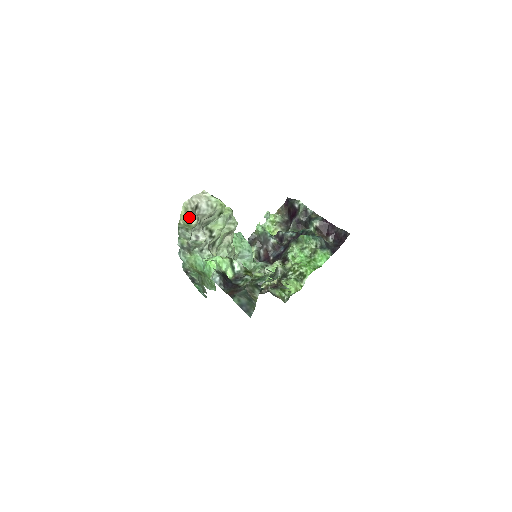
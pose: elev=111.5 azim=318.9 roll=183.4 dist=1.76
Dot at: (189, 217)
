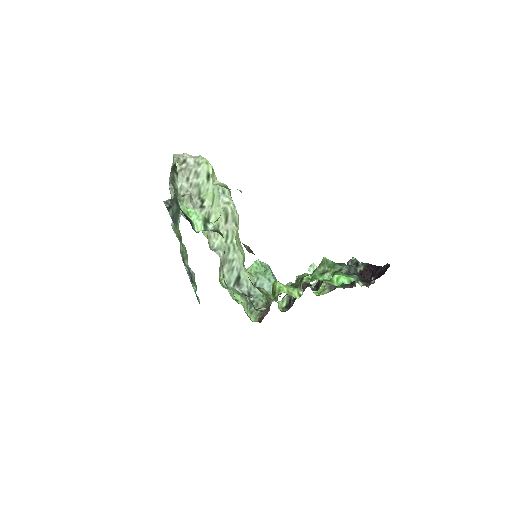
Dot at: occluded
